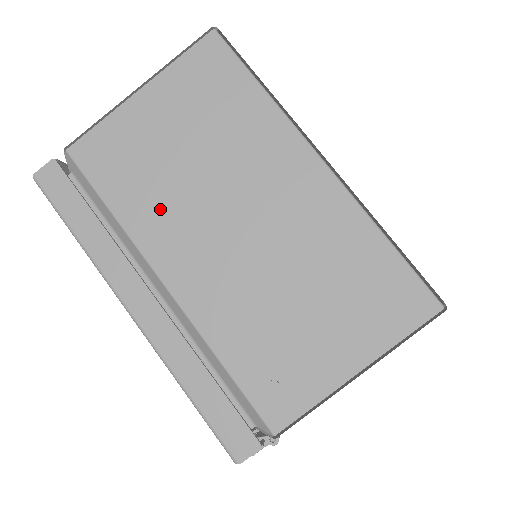
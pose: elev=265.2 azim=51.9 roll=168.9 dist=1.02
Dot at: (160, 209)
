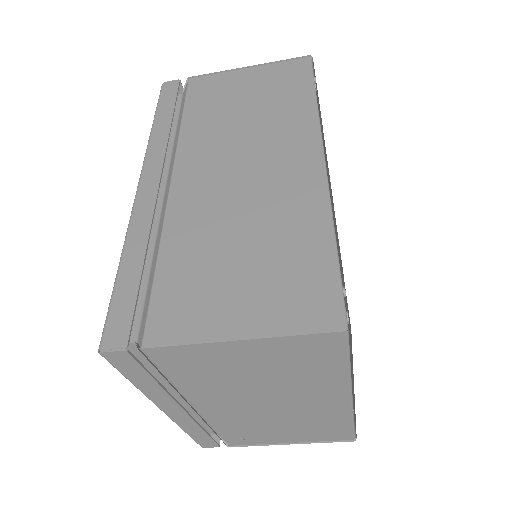
Dot at: (214, 389)
